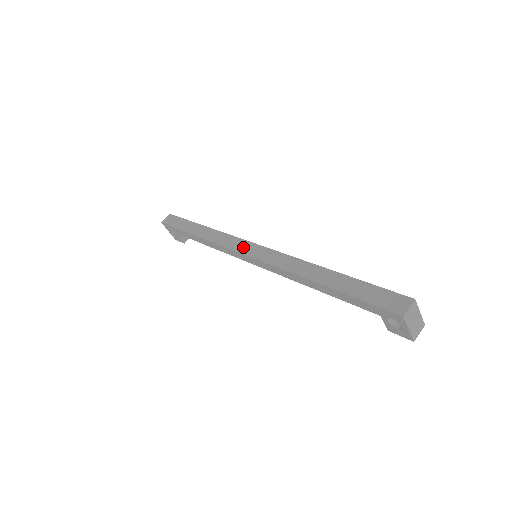
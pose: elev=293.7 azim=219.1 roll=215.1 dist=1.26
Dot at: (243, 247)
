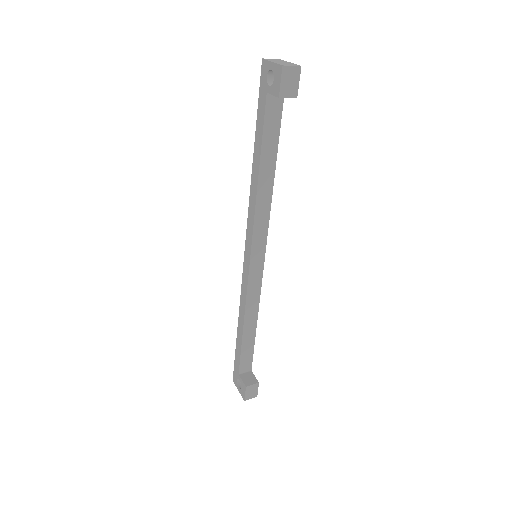
Dot at: occluded
